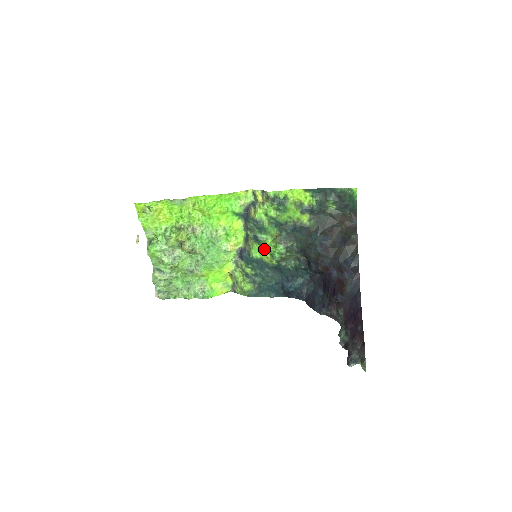
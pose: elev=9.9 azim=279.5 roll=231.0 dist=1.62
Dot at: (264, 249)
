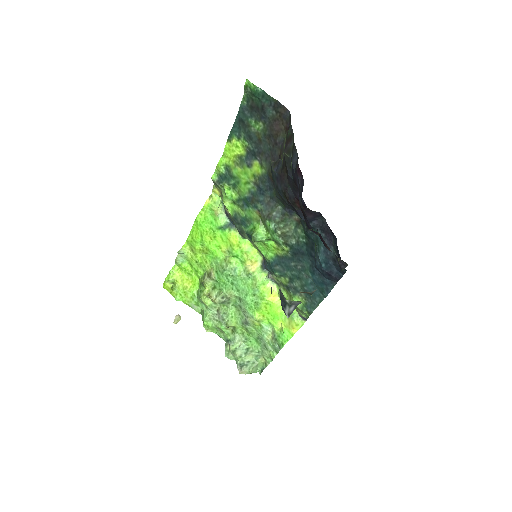
Dot at: (257, 241)
